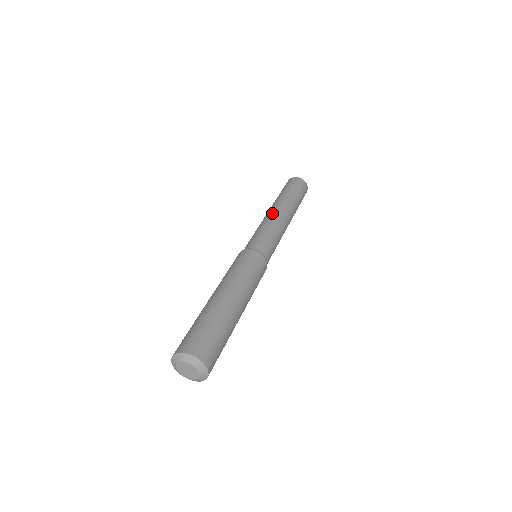
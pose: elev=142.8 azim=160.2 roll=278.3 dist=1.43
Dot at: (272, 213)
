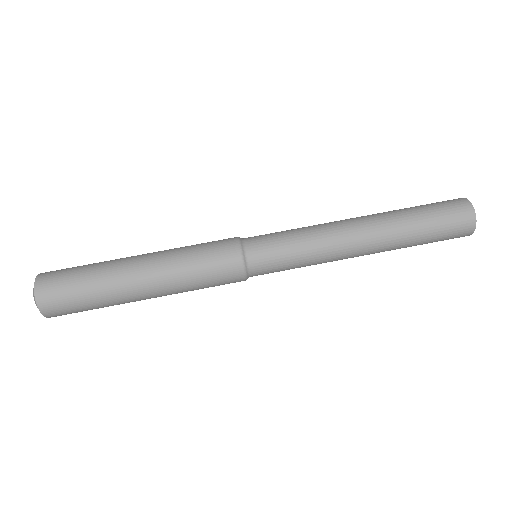
Dot at: (345, 232)
